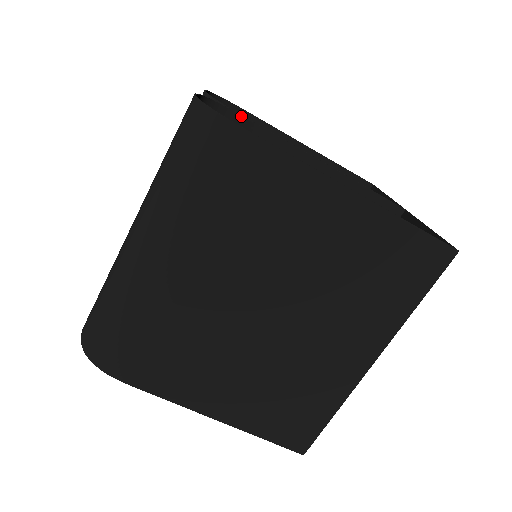
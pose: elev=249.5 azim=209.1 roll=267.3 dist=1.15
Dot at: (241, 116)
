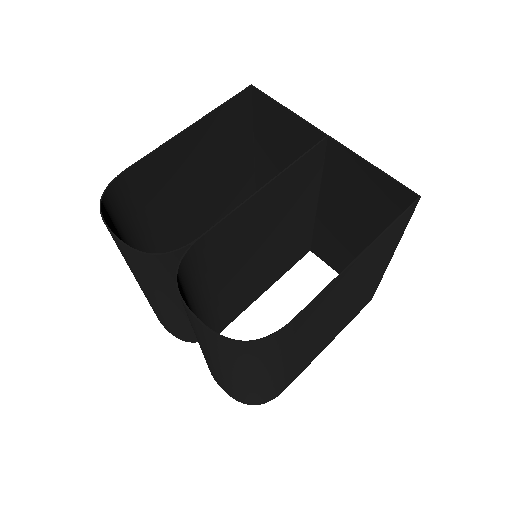
Dot at: (191, 247)
